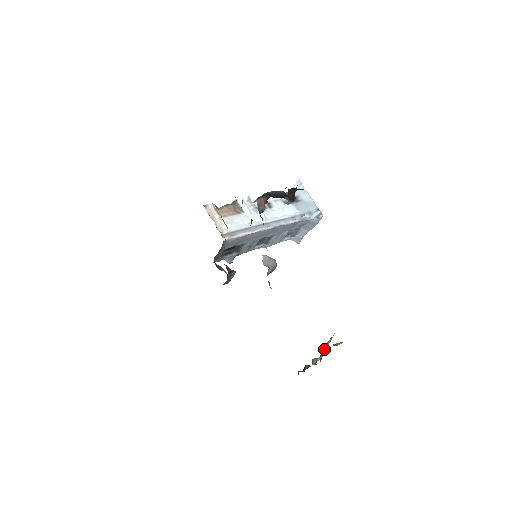
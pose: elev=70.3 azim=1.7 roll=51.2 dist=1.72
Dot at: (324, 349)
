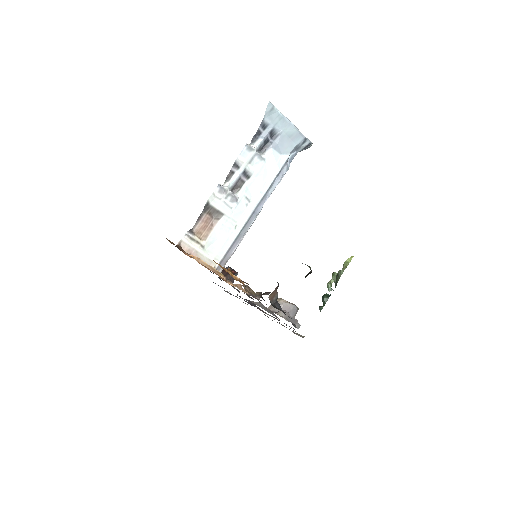
Dot at: (337, 276)
